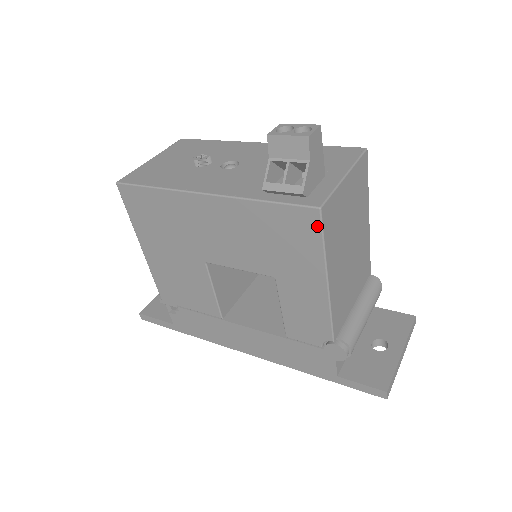
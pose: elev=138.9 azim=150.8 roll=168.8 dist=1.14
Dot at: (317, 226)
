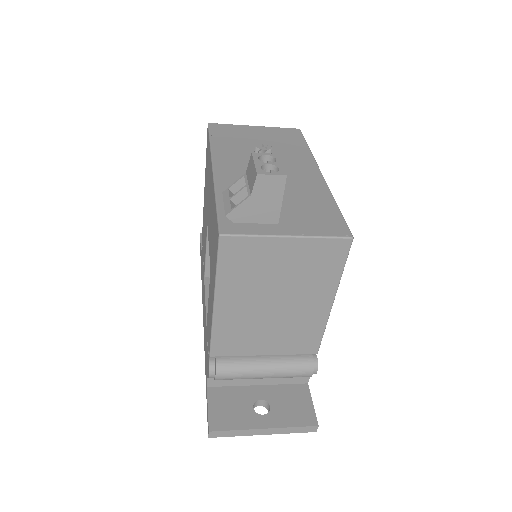
Dot at: (217, 248)
